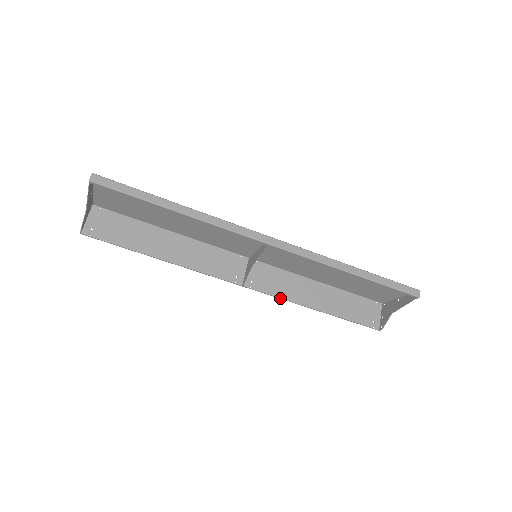
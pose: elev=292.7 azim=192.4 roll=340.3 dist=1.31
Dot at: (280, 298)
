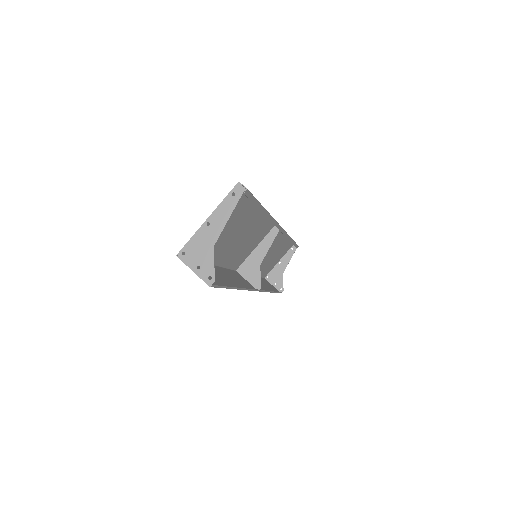
Dot at: (267, 291)
